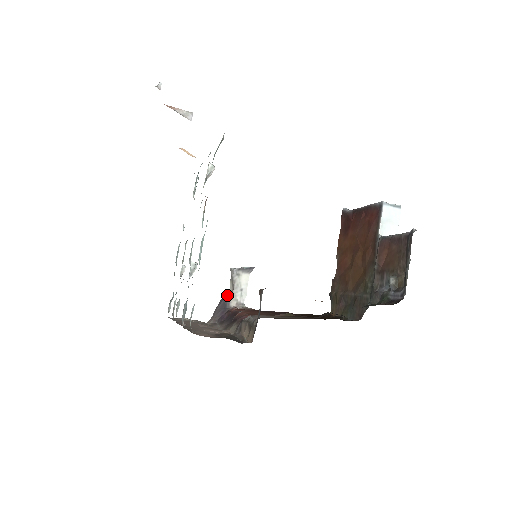
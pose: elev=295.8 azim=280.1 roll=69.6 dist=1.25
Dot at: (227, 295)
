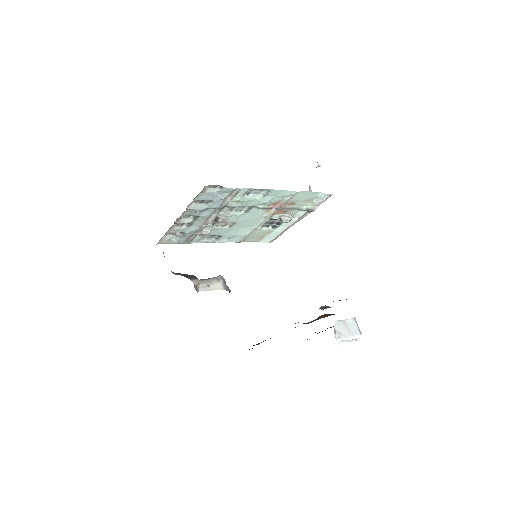
Dot at: occluded
